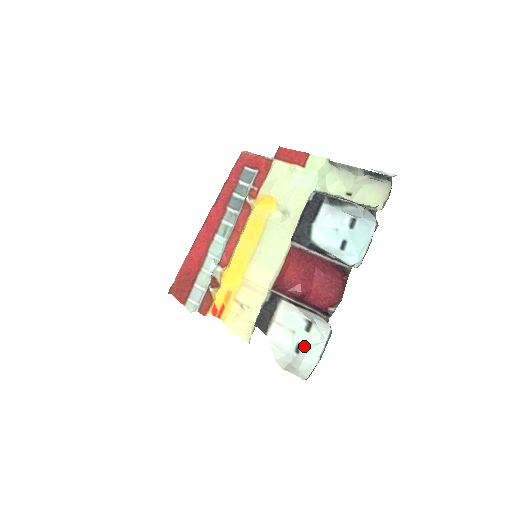
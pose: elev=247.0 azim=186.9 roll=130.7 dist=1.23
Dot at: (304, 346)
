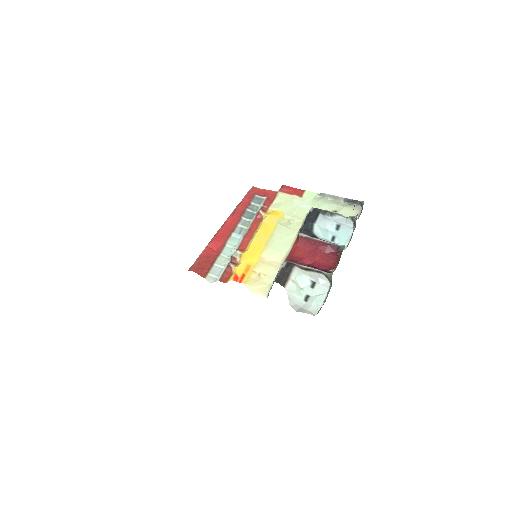
Dot at: (311, 297)
